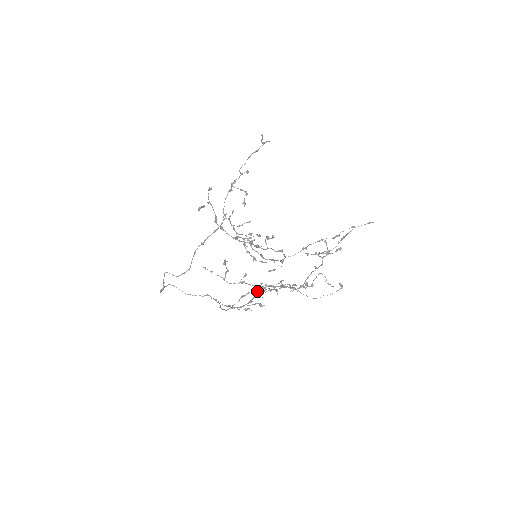
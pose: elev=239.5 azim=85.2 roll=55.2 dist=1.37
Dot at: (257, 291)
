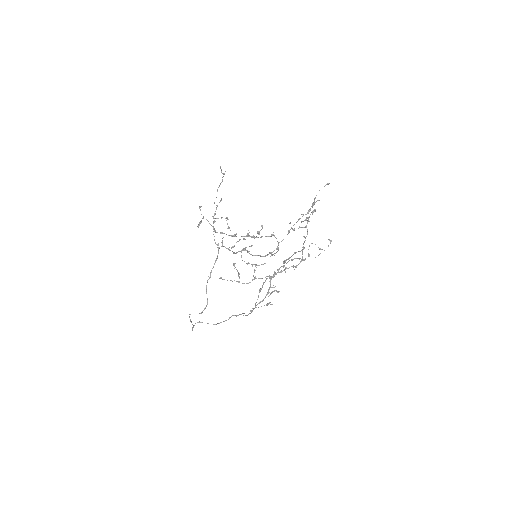
Dot at: (269, 277)
